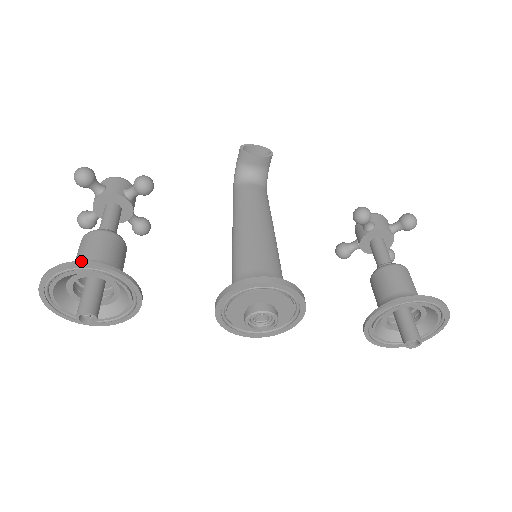
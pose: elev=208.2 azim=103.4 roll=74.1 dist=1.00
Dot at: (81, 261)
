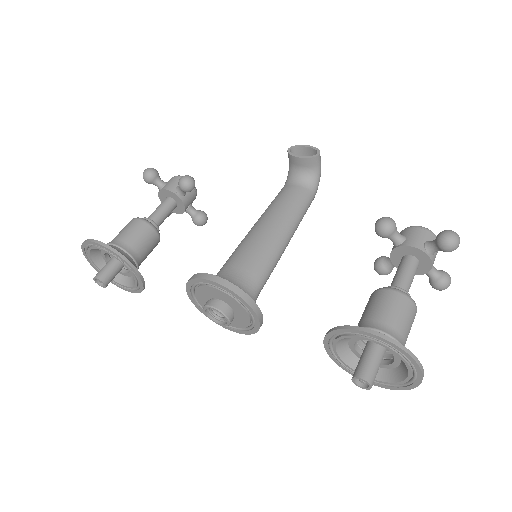
Dot at: (93, 239)
